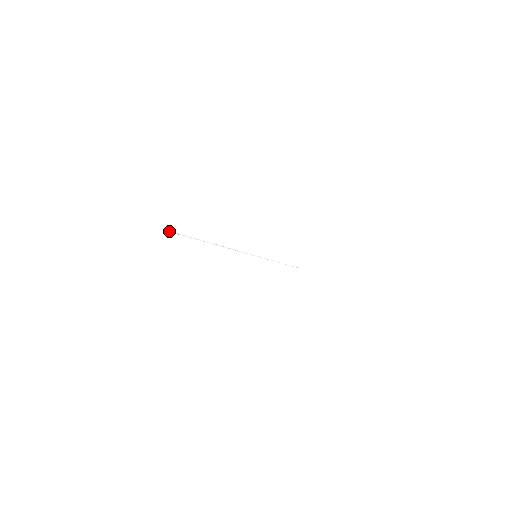
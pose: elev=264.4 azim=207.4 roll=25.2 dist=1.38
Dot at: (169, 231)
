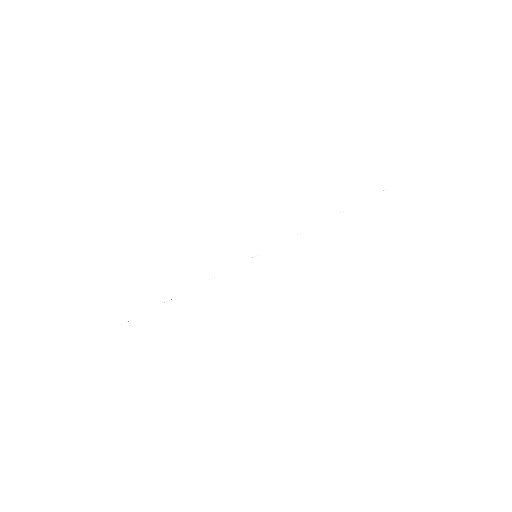
Dot at: occluded
